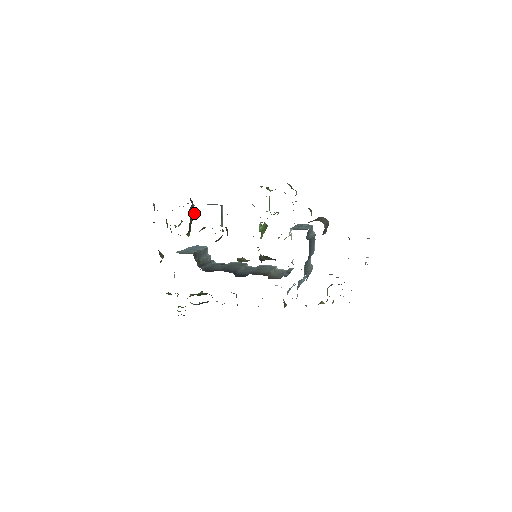
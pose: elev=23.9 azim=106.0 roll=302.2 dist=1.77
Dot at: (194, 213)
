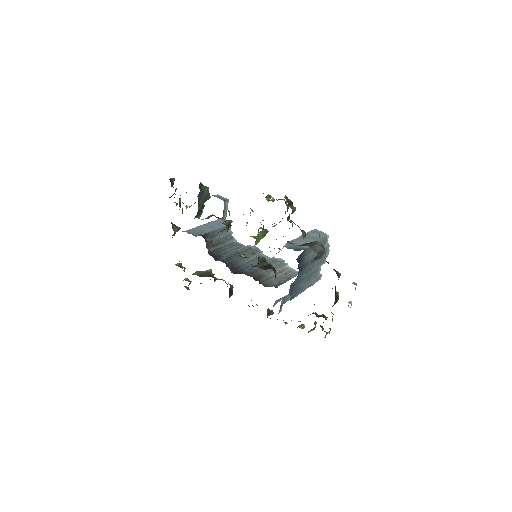
Dot at: (208, 196)
